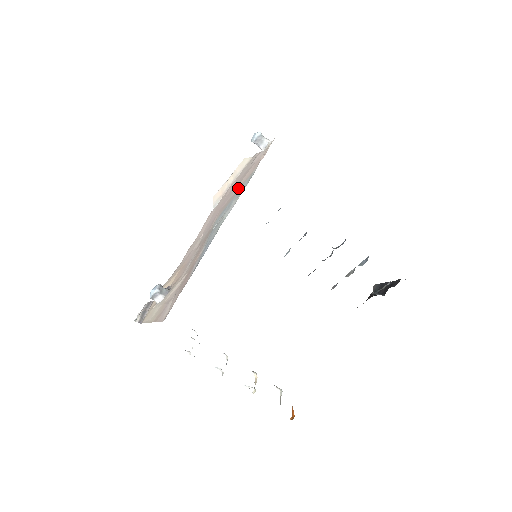
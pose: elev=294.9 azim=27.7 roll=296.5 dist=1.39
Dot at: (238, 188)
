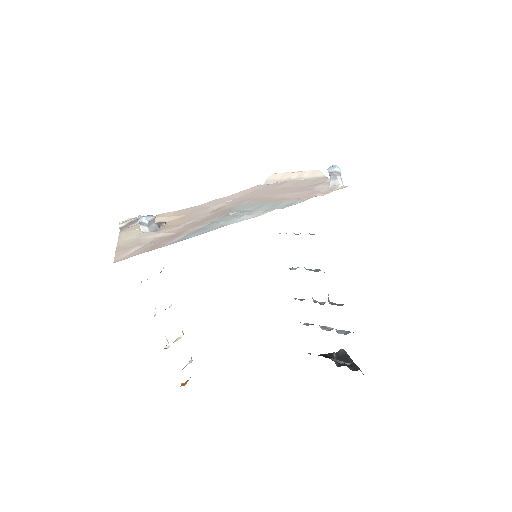
Dot at: (282, 197)
